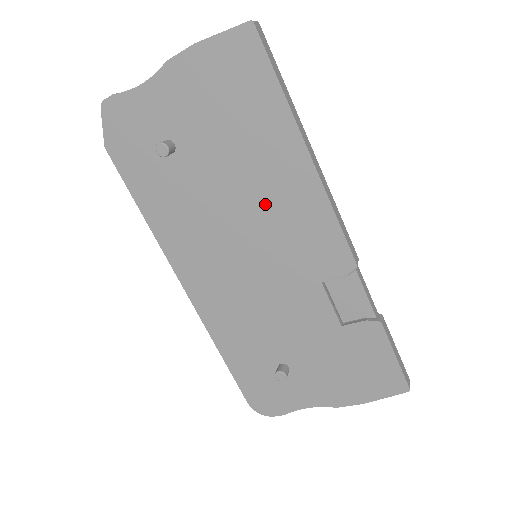
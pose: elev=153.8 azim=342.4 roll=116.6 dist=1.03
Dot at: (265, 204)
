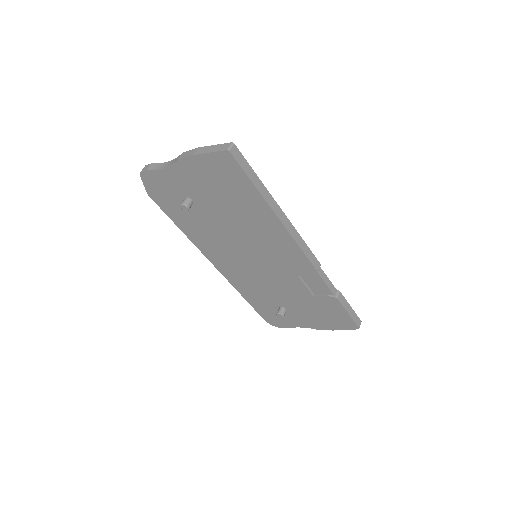
Dot at: (256, 236)
